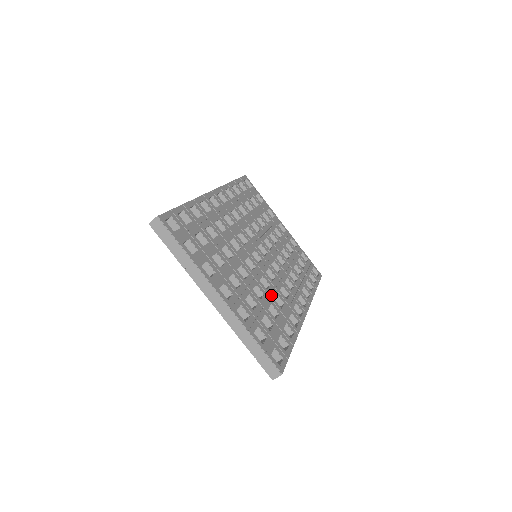
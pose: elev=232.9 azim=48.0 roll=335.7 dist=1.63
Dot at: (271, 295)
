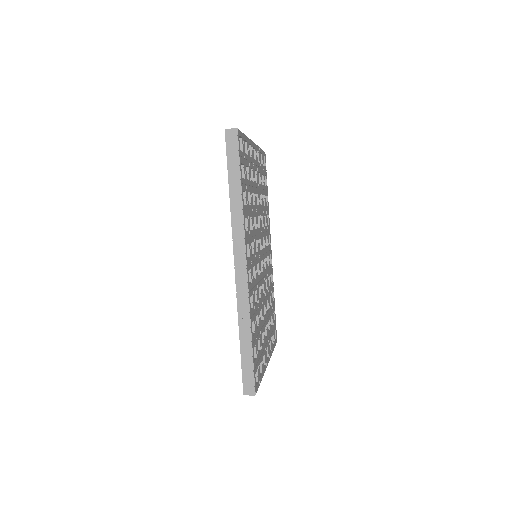
Dot at: (268, 288)
